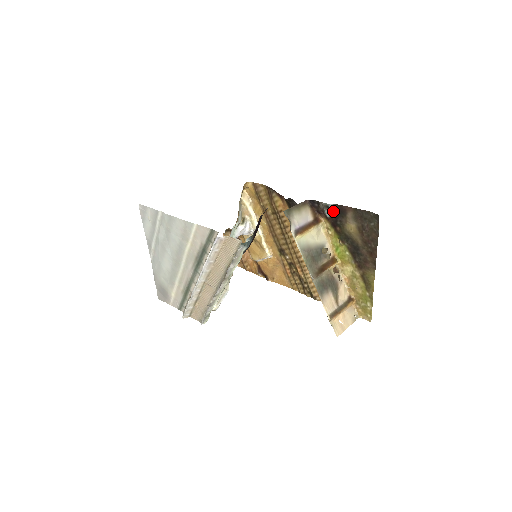
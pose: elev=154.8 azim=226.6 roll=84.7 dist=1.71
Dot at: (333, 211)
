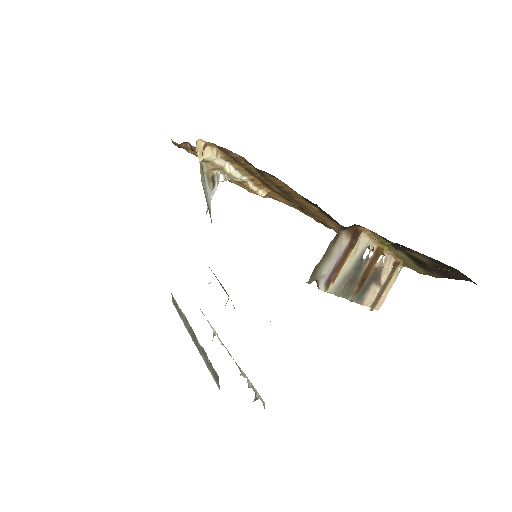
Dot at: occluded
